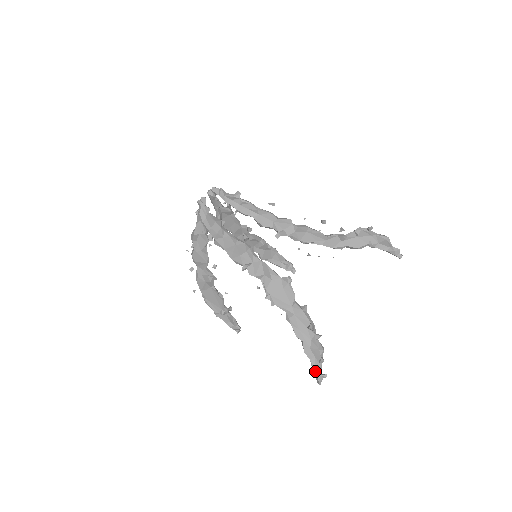
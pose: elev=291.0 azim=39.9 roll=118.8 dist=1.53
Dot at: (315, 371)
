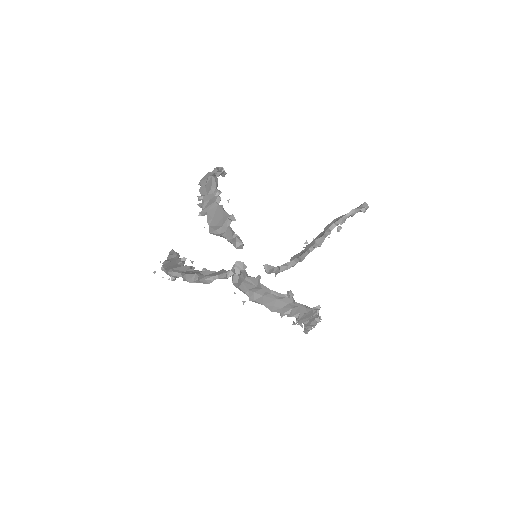
Dot at: (306, 330)
